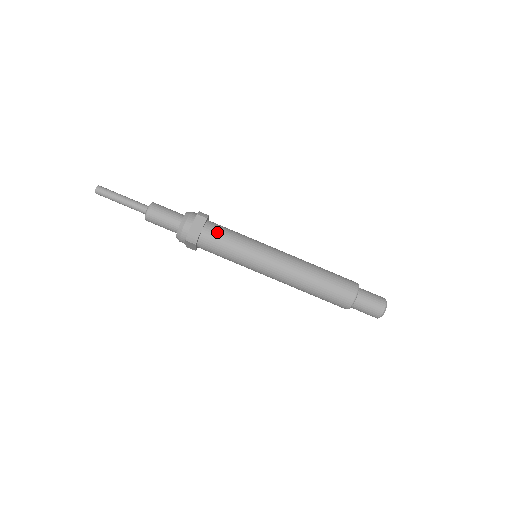
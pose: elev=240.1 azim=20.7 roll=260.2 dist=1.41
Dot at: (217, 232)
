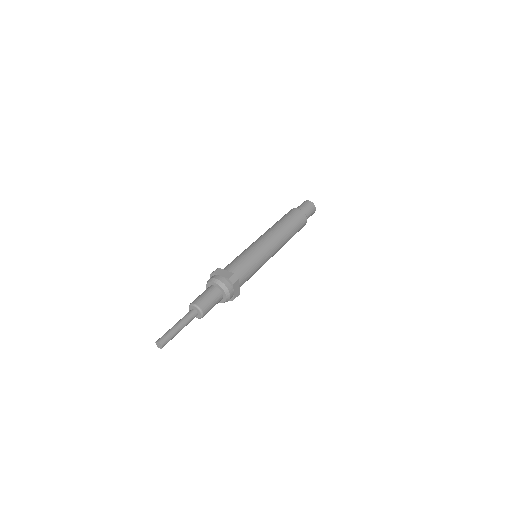
Dot at: (245, 277)
